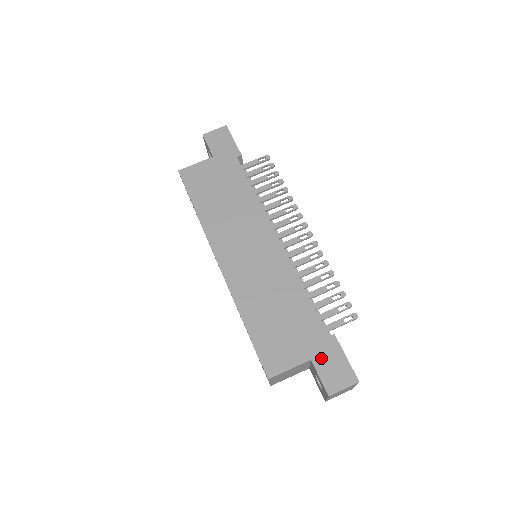
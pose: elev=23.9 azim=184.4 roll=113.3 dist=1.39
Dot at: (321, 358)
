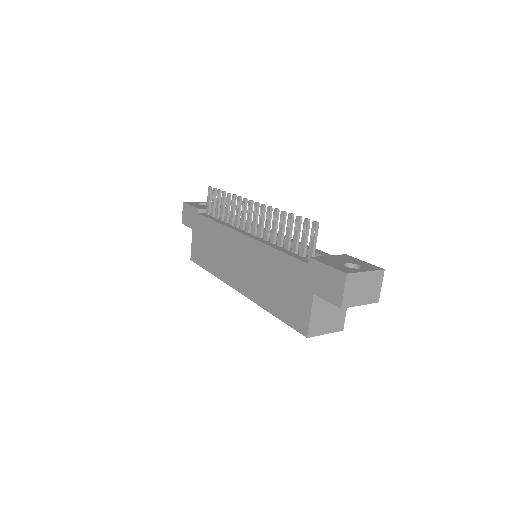
Dot at: (317, 285)
